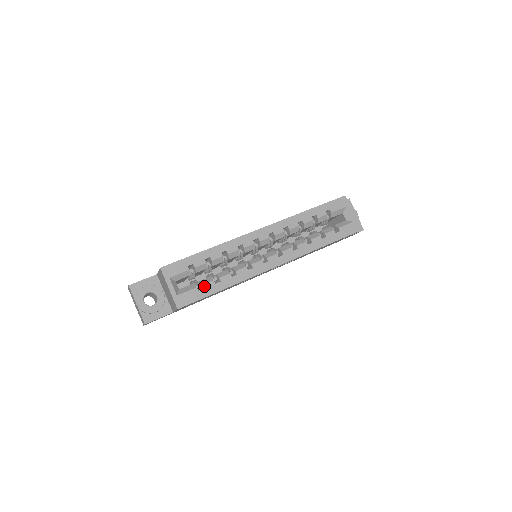
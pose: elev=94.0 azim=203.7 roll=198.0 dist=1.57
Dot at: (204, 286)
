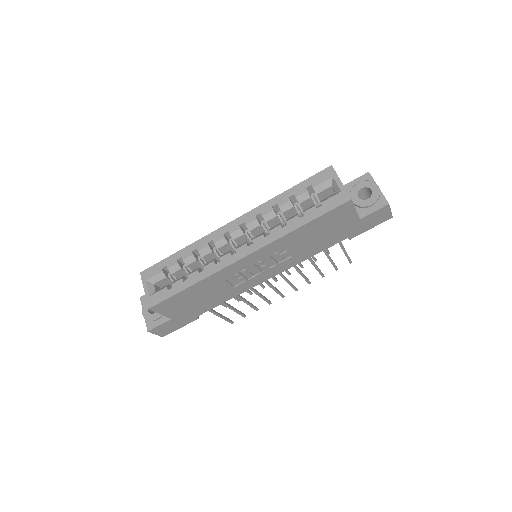
Dot at: (173, 285)
